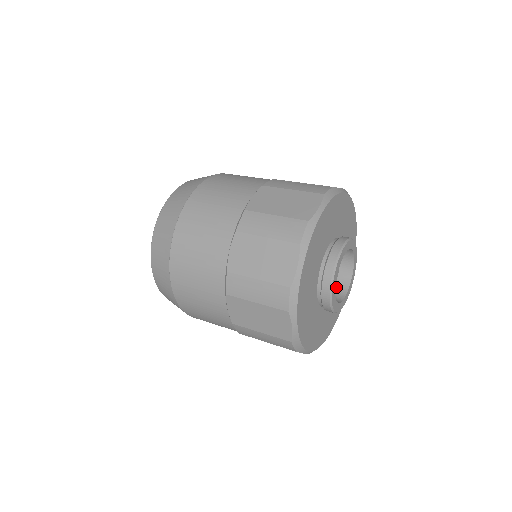
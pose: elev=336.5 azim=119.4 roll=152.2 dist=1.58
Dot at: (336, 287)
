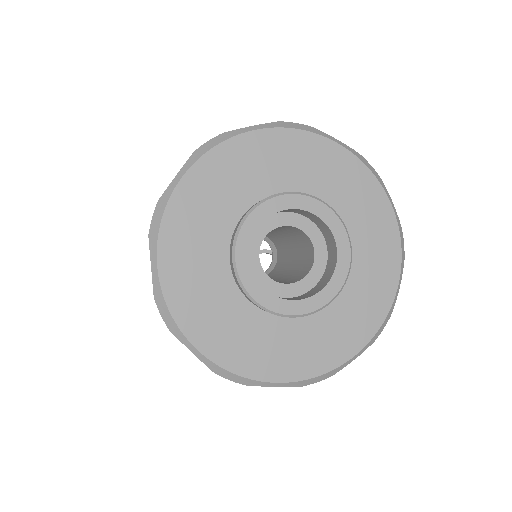
Dot at: (305, 293)
